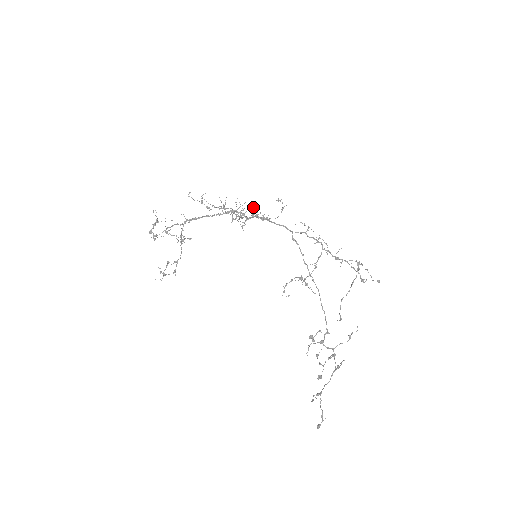
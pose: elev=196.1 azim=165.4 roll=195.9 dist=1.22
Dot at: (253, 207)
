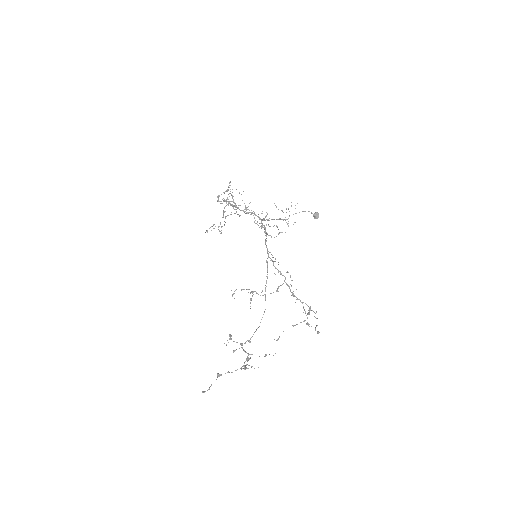
Dot at: (315, 213)
